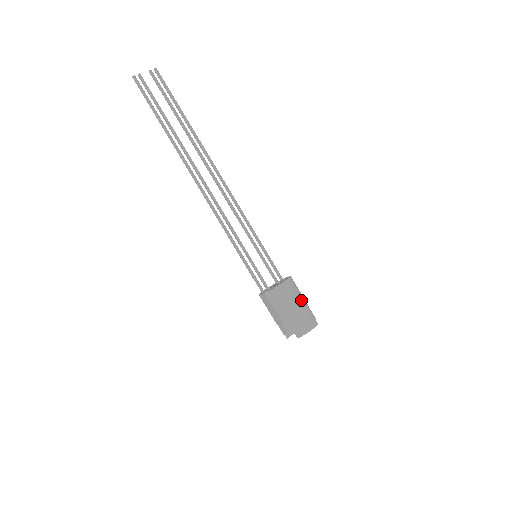
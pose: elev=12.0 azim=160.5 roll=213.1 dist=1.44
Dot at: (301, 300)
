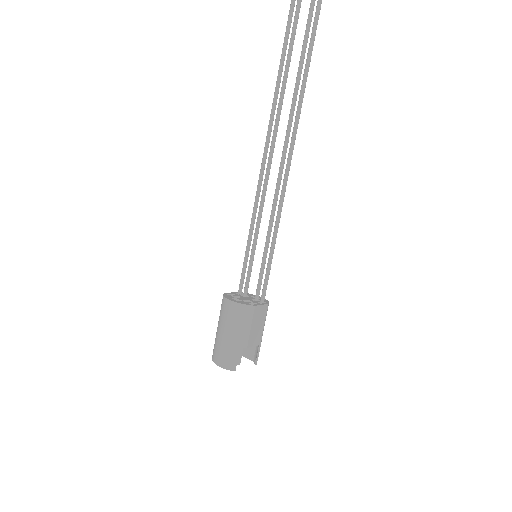
Dot at: (235, 334)
